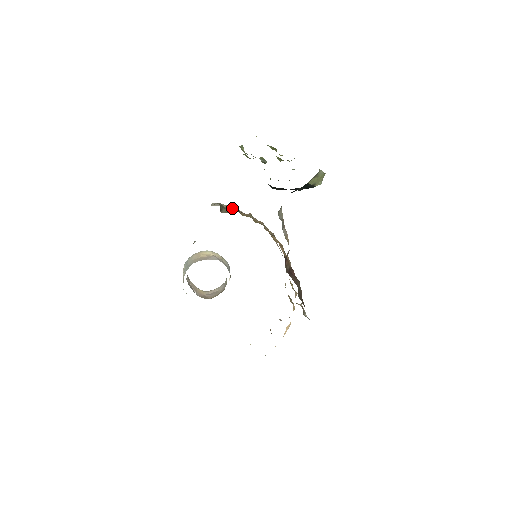
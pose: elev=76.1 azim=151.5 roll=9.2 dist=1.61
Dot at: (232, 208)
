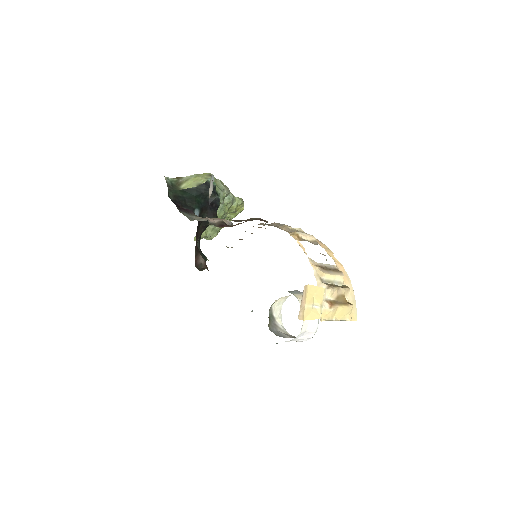
Dot at: occluded
